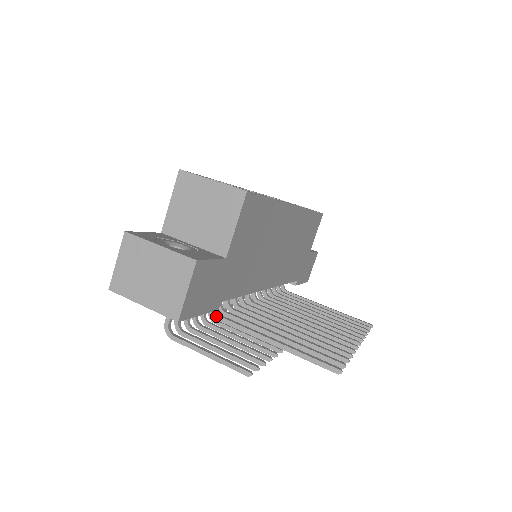
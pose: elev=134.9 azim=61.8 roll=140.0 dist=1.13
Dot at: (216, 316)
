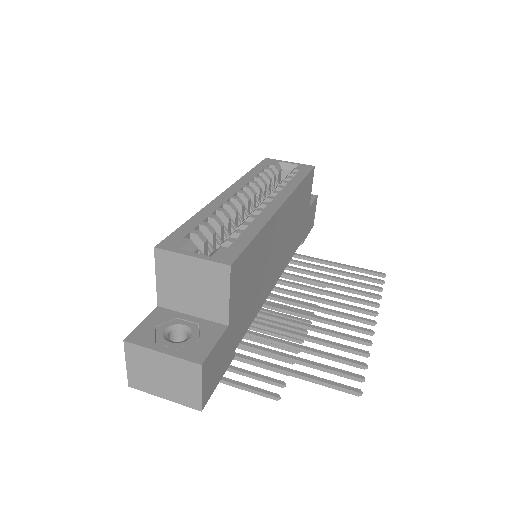
Dot at: occluded
